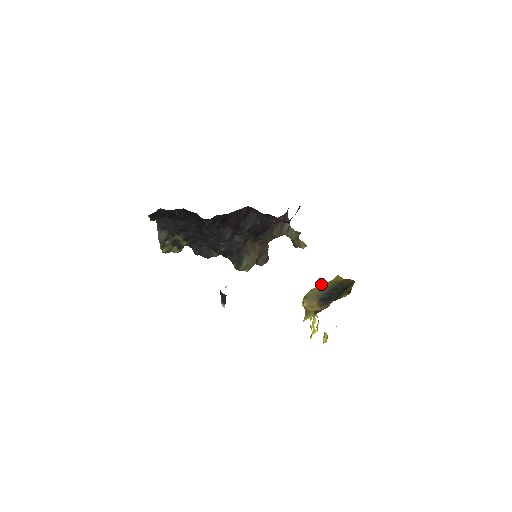
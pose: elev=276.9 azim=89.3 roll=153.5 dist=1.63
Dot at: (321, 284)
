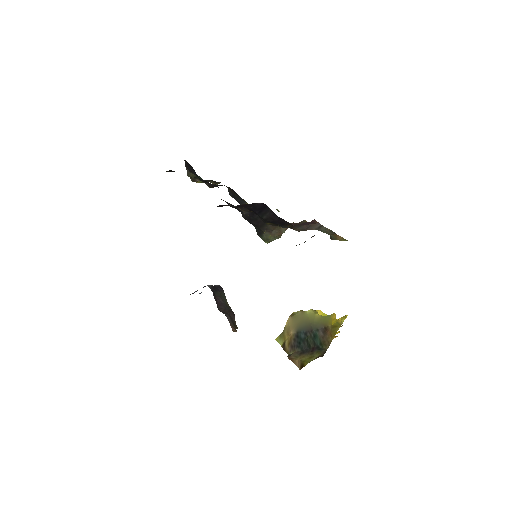
Dot at: (313, 312)
